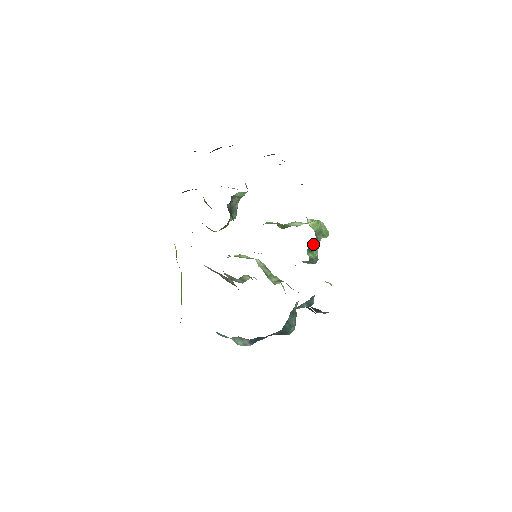
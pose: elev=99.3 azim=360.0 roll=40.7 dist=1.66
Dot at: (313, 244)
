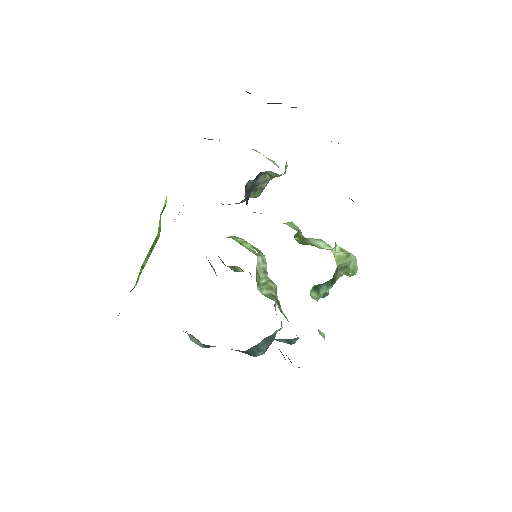
Dot at: (325, 282)
